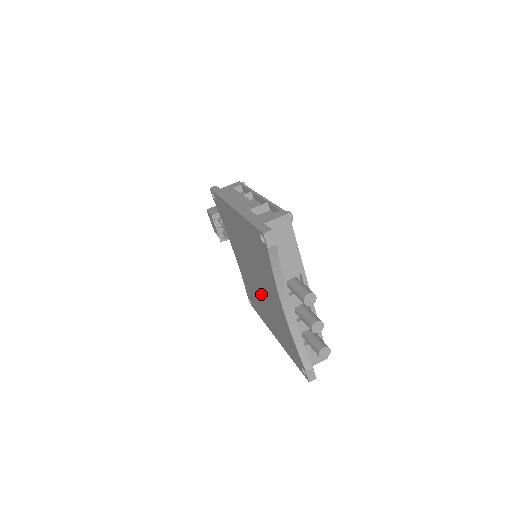
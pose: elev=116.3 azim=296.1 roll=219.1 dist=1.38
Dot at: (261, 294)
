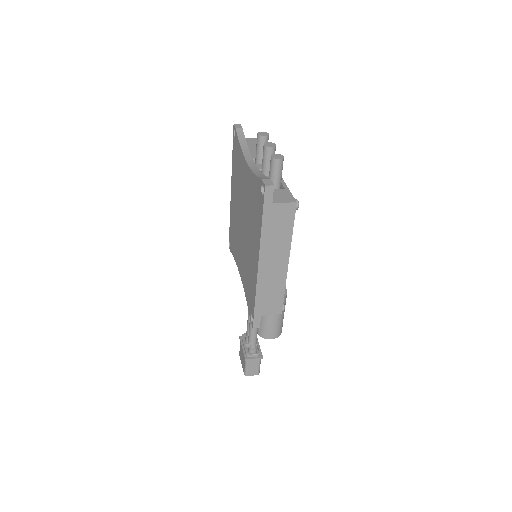
Dot at: (246, 230)
